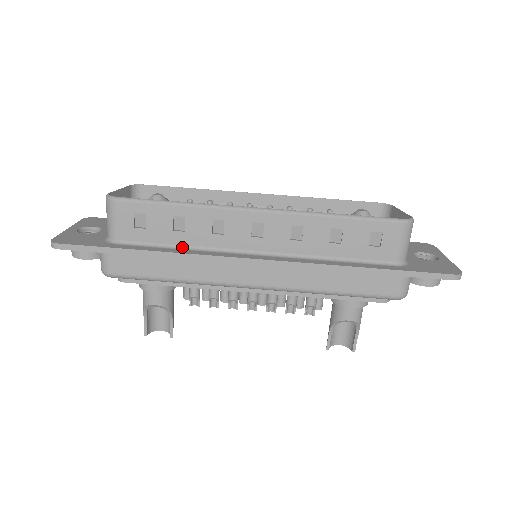
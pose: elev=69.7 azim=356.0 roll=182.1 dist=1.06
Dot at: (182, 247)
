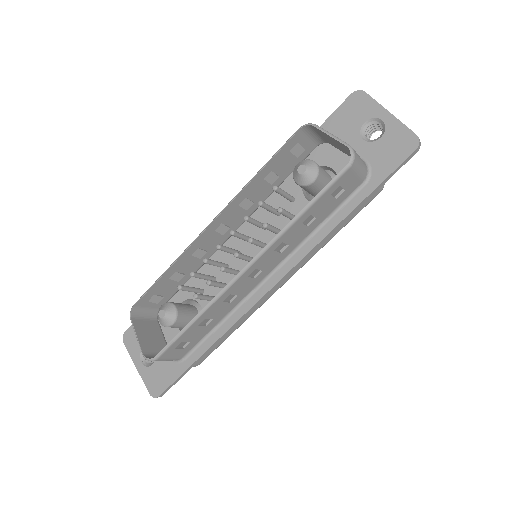
Dot at: (221, 322)
